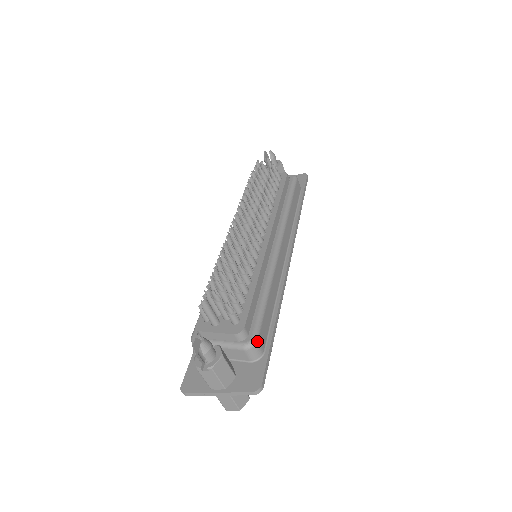
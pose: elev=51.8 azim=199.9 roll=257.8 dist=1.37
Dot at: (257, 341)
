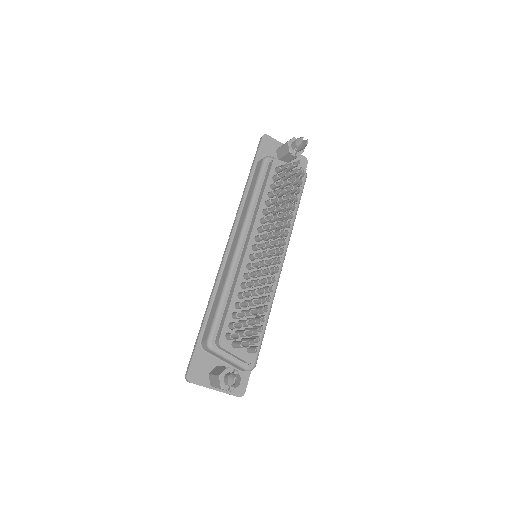
Dot at: (255, 366)
